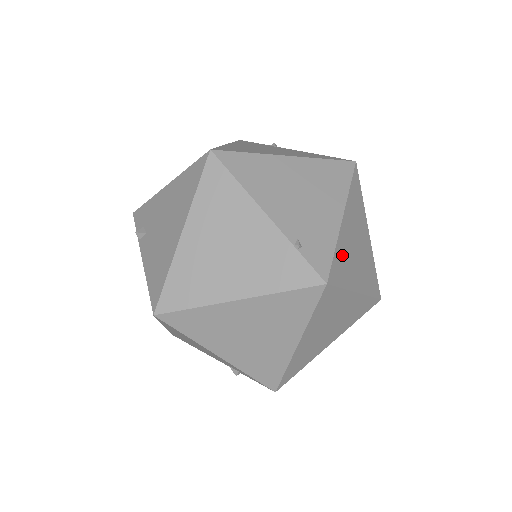
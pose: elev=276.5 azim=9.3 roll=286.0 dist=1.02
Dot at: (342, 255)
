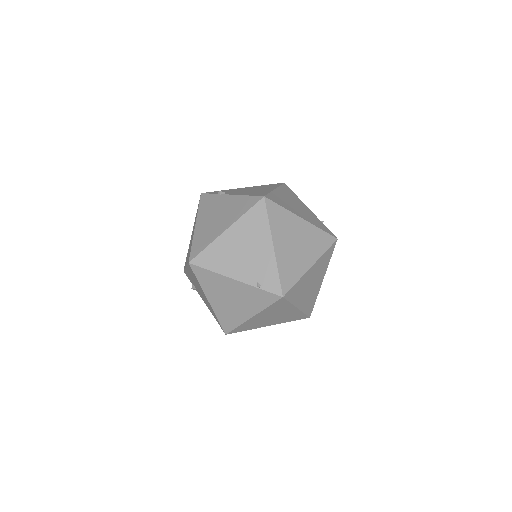
Dot at: (286, 267)
